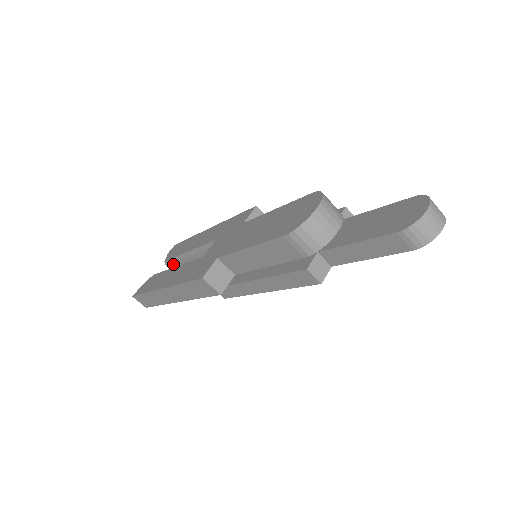
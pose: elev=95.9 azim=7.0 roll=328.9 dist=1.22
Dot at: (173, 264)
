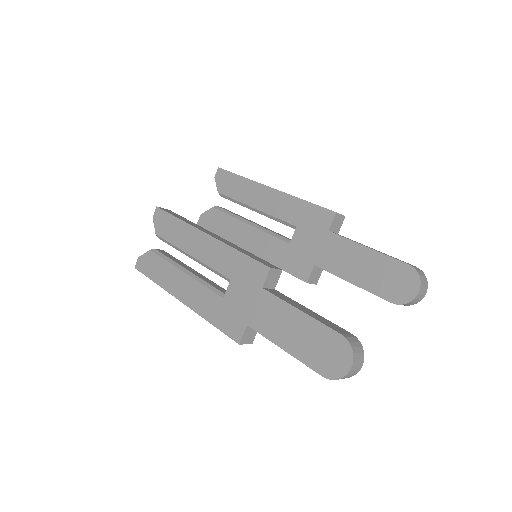
Dot at: (169, 244)
